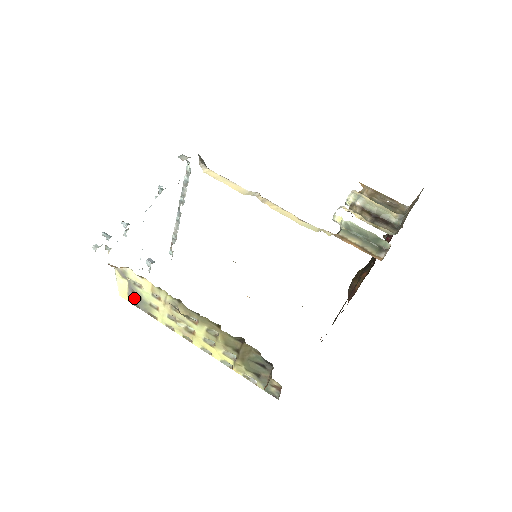
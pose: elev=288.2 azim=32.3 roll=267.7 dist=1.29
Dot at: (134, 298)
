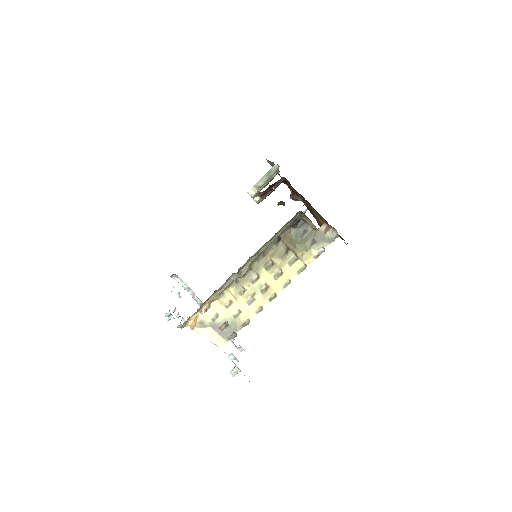
Dot at: (226, 332)
